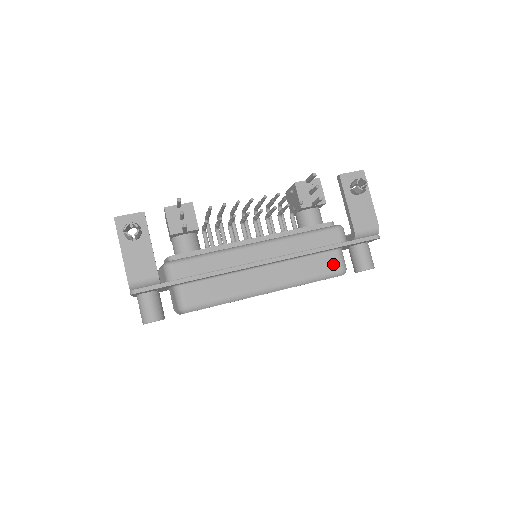
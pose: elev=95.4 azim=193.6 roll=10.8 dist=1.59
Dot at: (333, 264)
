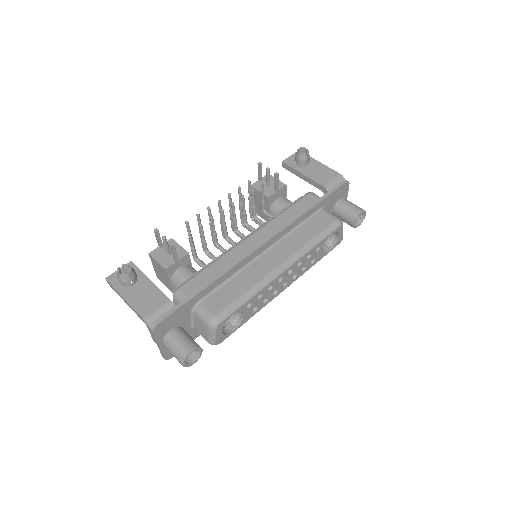
Dot at: (326, 220)
